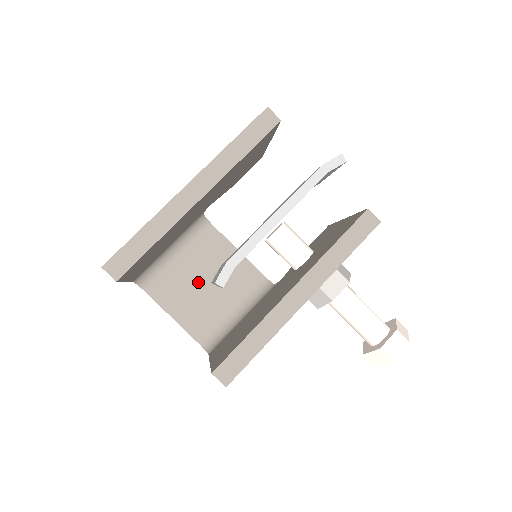
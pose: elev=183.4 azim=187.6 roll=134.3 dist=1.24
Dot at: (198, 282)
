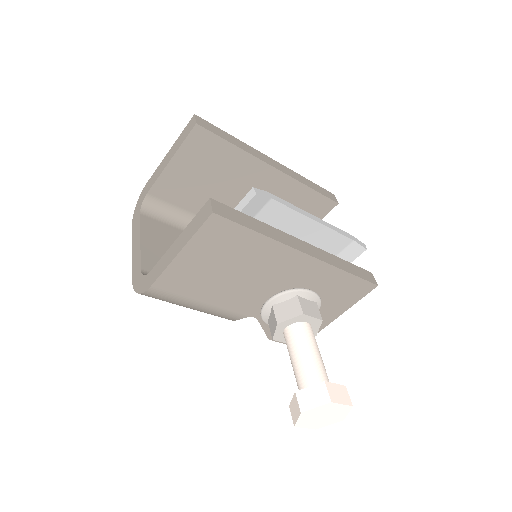
Dot at: occluded
